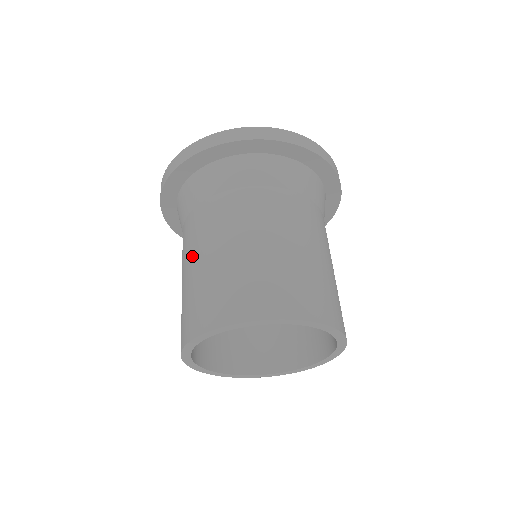
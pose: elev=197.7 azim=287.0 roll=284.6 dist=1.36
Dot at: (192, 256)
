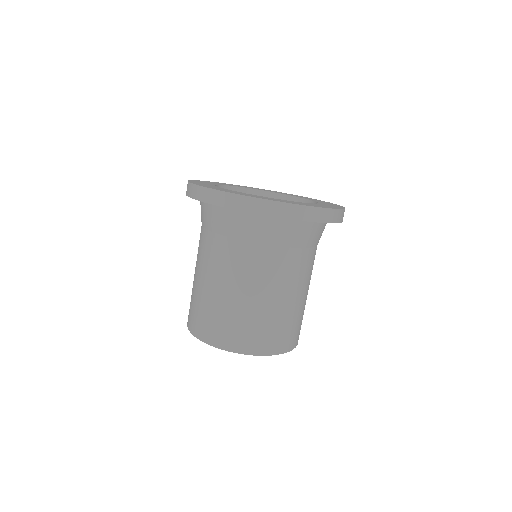
Dot at: (208, 277)
